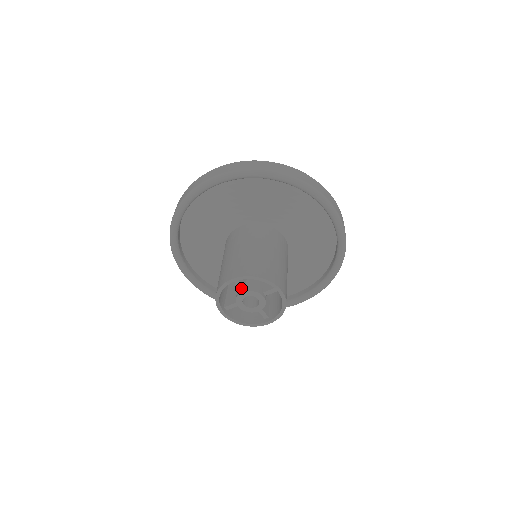
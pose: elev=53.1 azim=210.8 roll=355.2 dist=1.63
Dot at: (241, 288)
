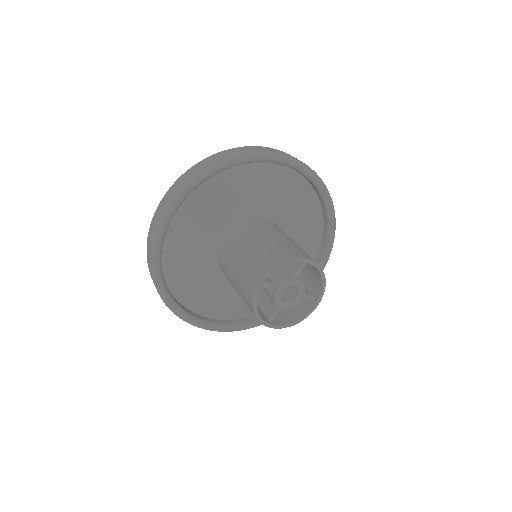
Dot at: (271, 288)
